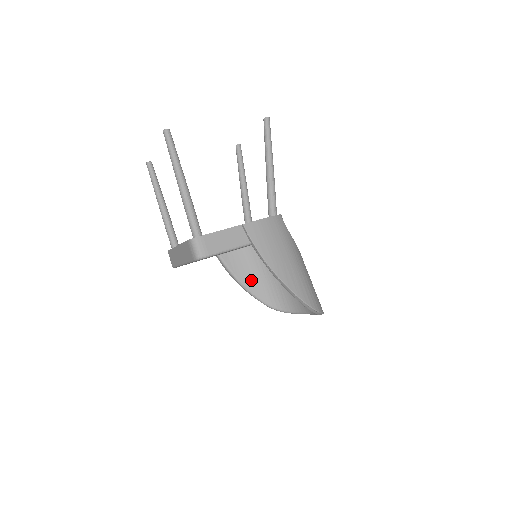
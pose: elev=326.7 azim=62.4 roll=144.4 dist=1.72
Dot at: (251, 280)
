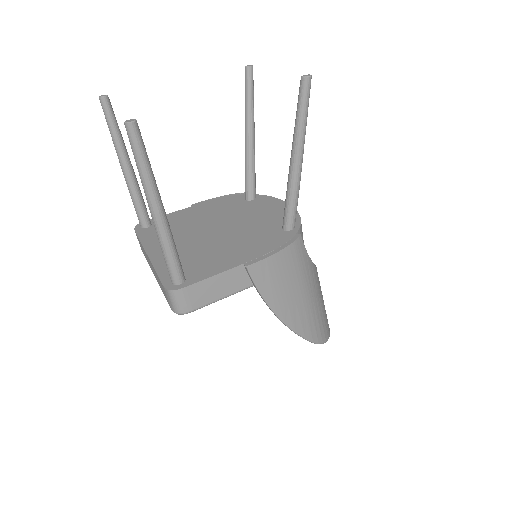
Dot at: occluded
